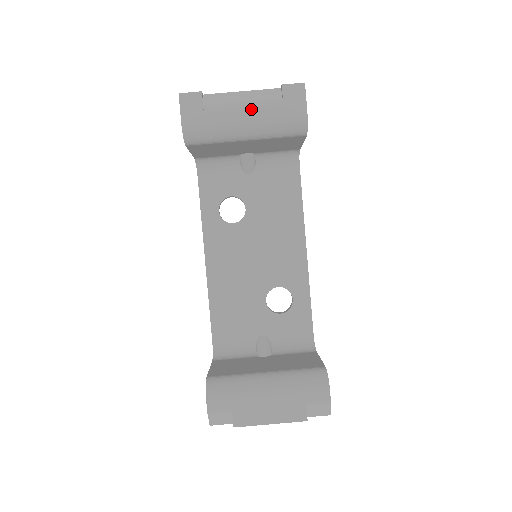
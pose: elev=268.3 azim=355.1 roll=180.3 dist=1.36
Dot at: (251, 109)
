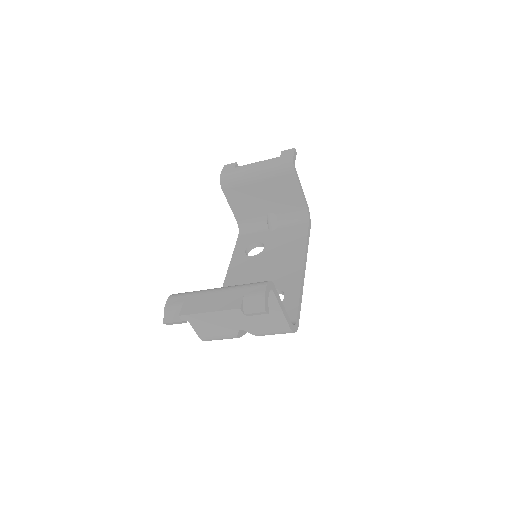
Dot at: (261, 162)
